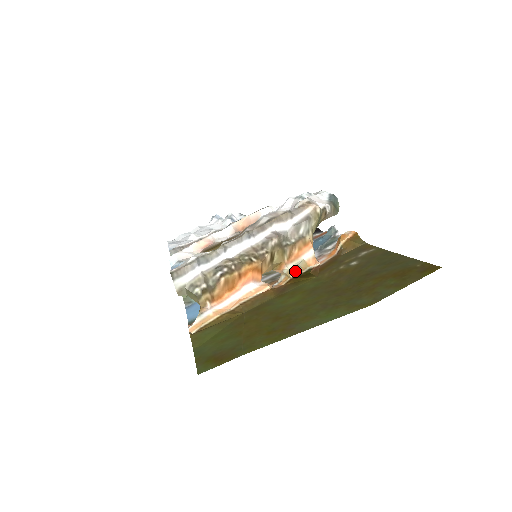
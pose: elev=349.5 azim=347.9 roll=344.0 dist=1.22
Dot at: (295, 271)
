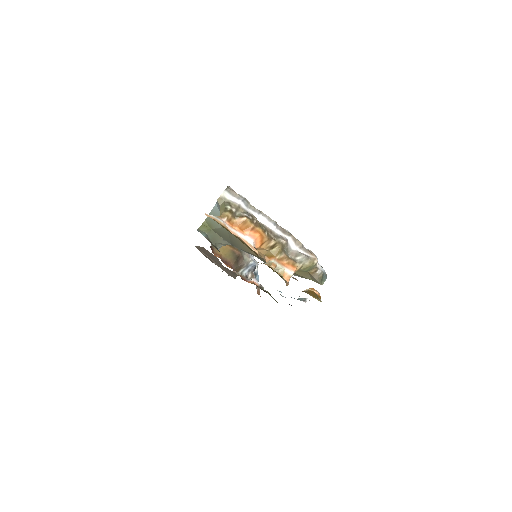
Dot at: (275, 267)
